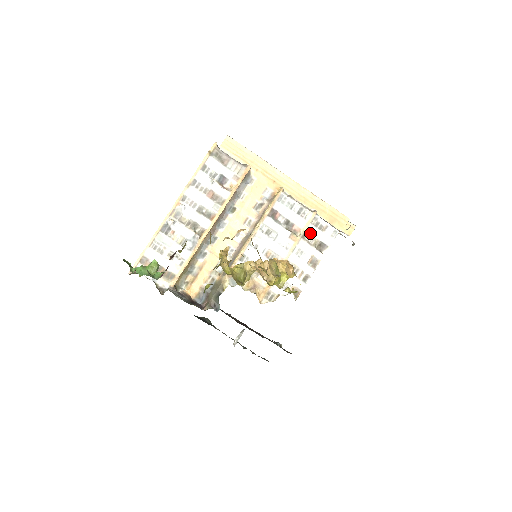
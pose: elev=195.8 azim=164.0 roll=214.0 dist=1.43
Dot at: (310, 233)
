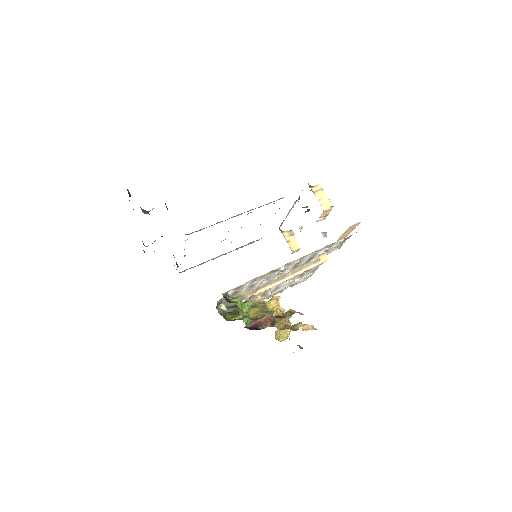
Dot at: occluded
